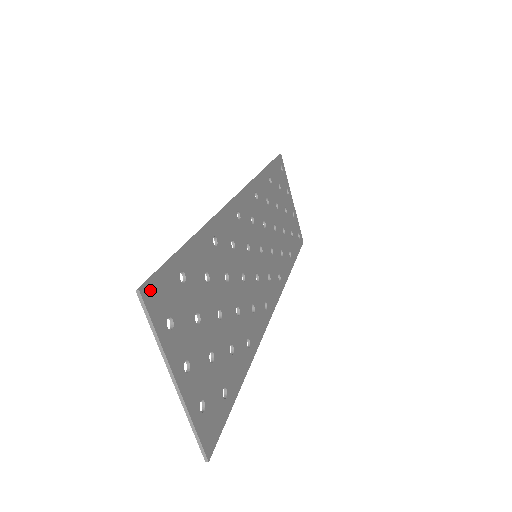
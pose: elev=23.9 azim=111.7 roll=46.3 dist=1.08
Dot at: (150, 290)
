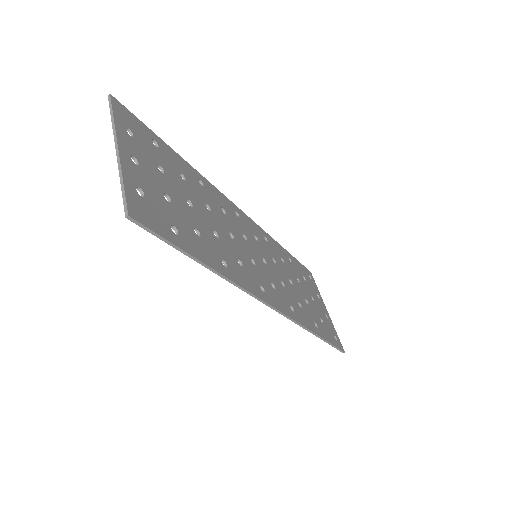
Dot at: (120, 106)
